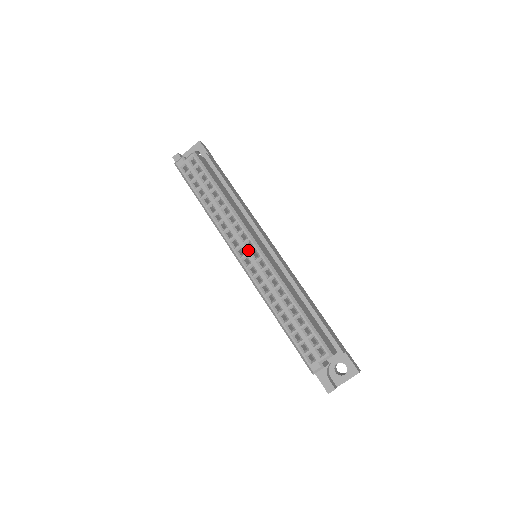
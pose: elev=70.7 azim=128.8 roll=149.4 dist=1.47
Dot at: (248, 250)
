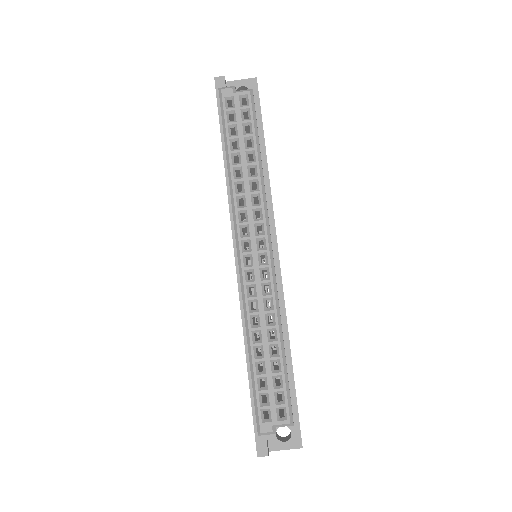
Dot at: (257, 249)
